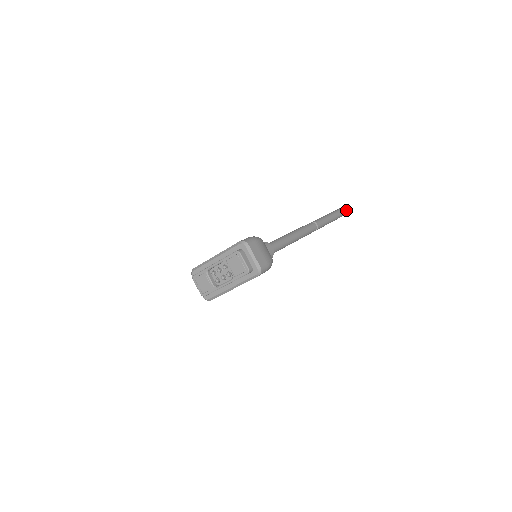
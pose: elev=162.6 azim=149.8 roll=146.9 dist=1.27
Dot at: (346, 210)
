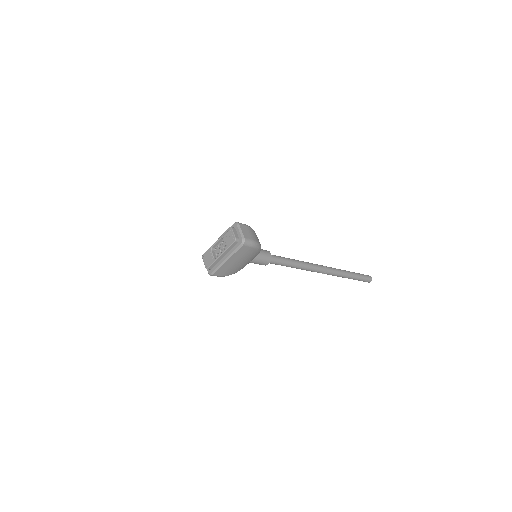
Dot at: (365, 276)
